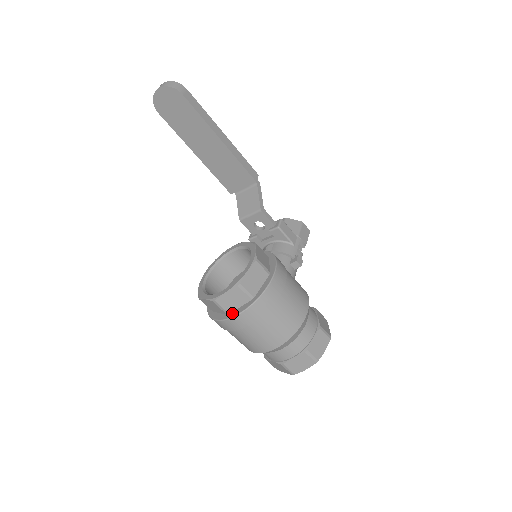
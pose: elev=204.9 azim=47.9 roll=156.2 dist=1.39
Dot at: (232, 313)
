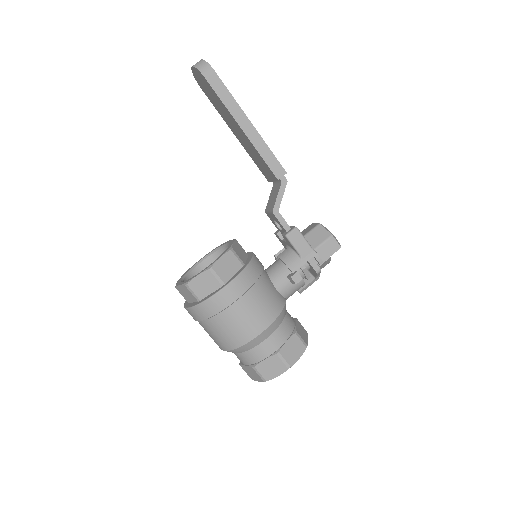
Dot at: (188, 304)
